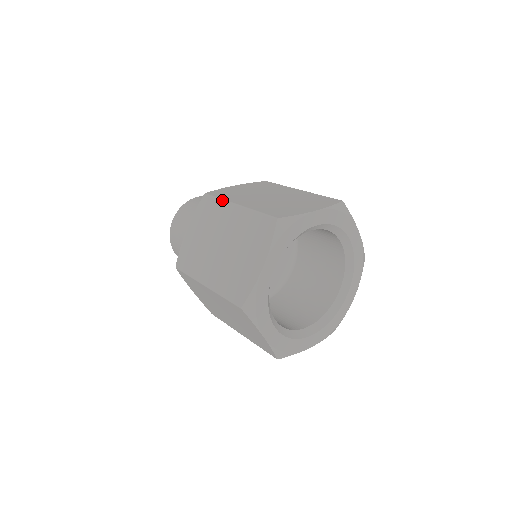
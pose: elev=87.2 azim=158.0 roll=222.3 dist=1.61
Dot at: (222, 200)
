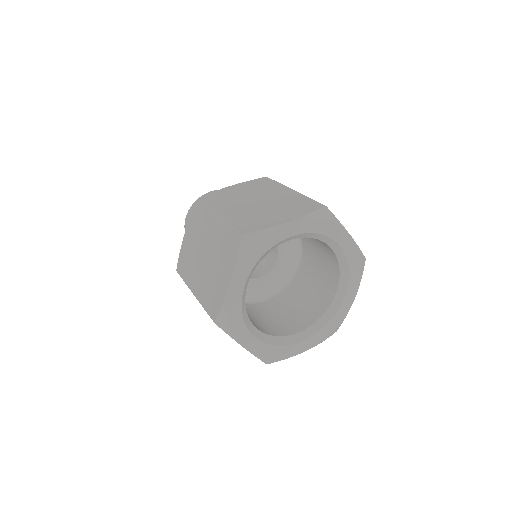
Dot at: (207, 208)
